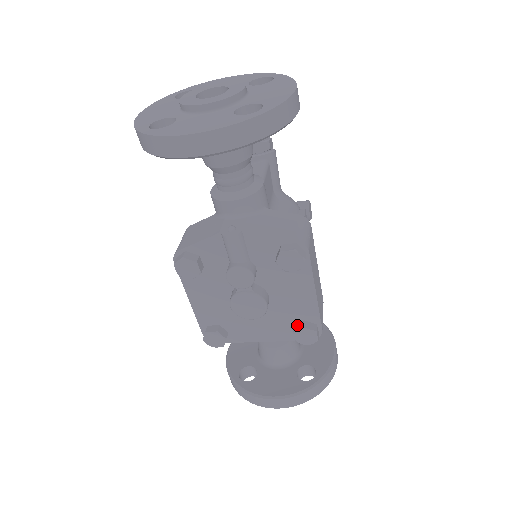
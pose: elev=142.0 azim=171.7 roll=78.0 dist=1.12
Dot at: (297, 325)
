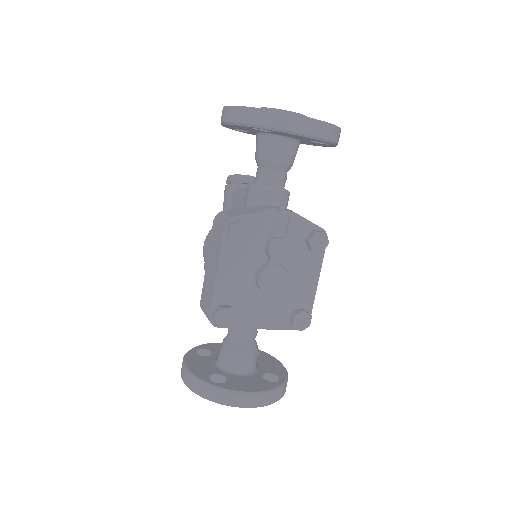
Dot at: (295, 311)
